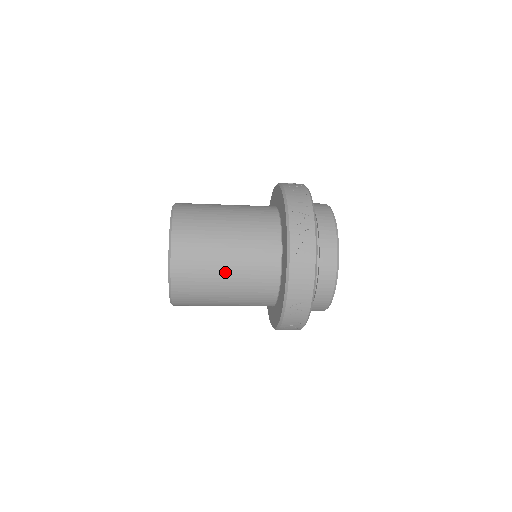
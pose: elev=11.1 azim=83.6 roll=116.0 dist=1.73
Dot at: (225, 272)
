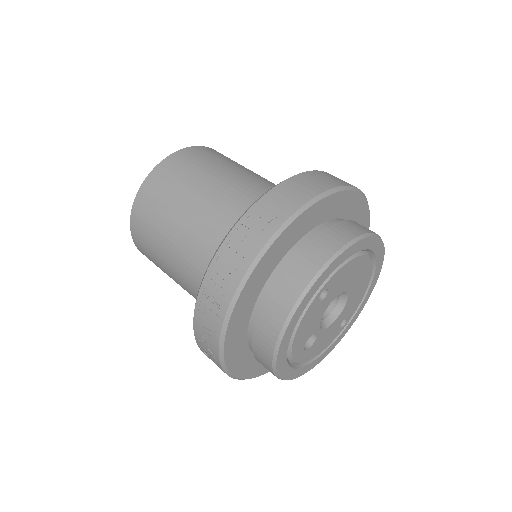
Dot at: occluded
